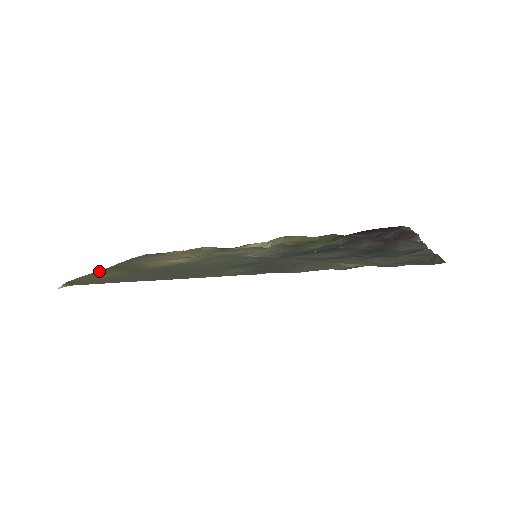
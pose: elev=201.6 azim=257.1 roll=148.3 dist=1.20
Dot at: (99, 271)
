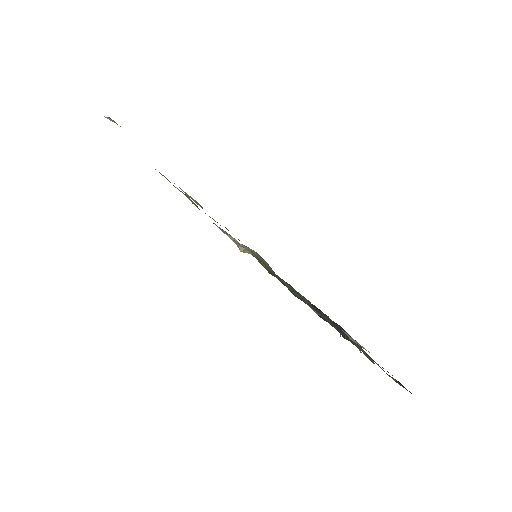
Dot at: occluded
